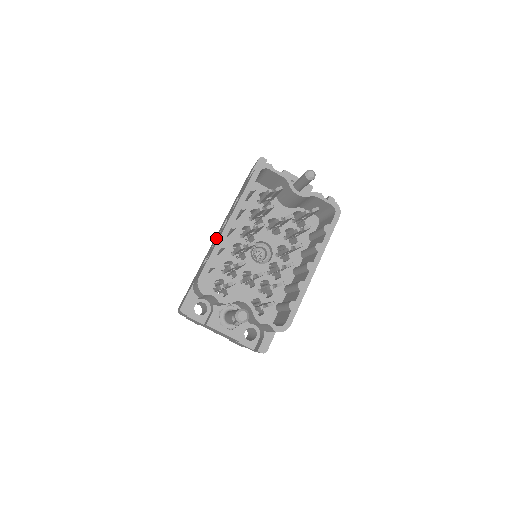
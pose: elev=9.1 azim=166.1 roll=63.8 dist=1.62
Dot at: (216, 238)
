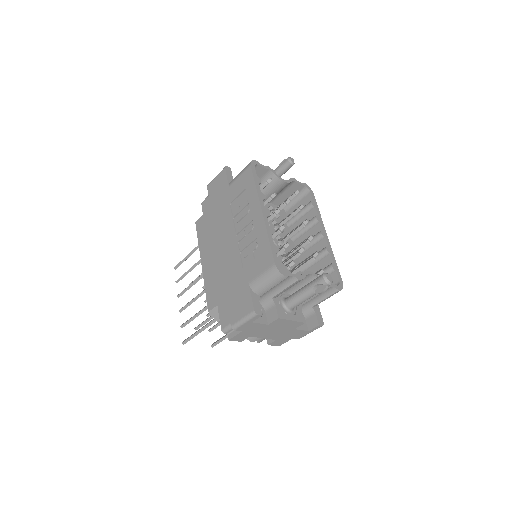
Dot at: (237, 241)
